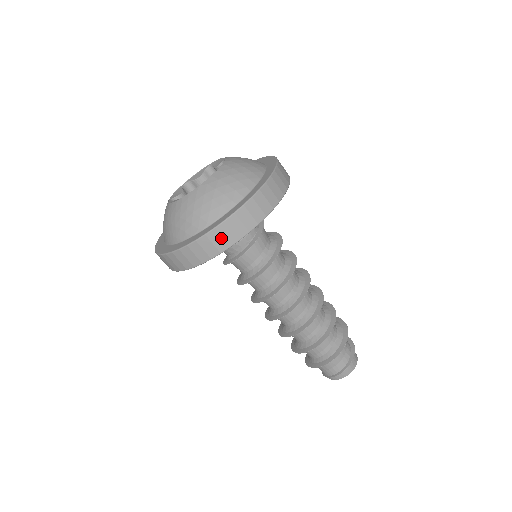
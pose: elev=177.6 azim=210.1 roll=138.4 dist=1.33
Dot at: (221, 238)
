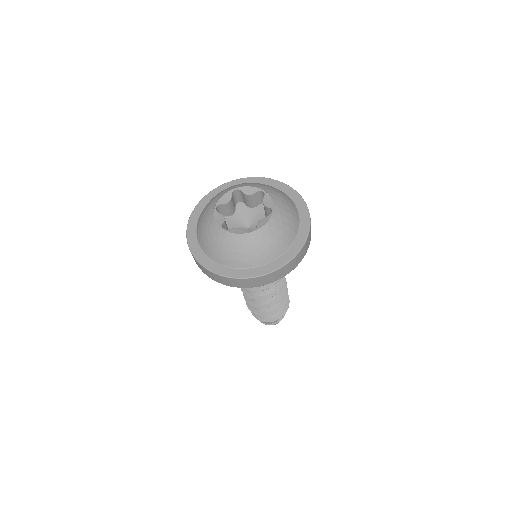
Dot at: (295, 262)
